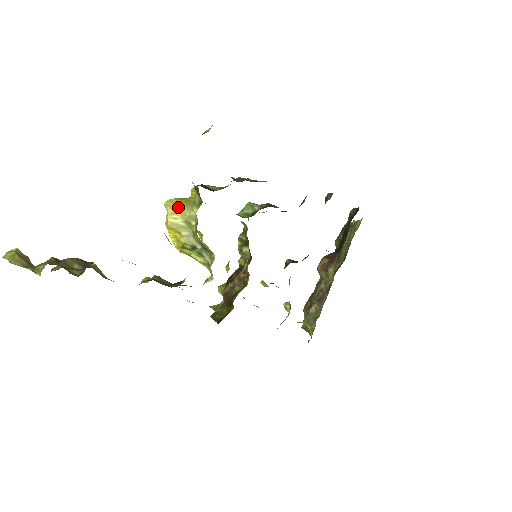
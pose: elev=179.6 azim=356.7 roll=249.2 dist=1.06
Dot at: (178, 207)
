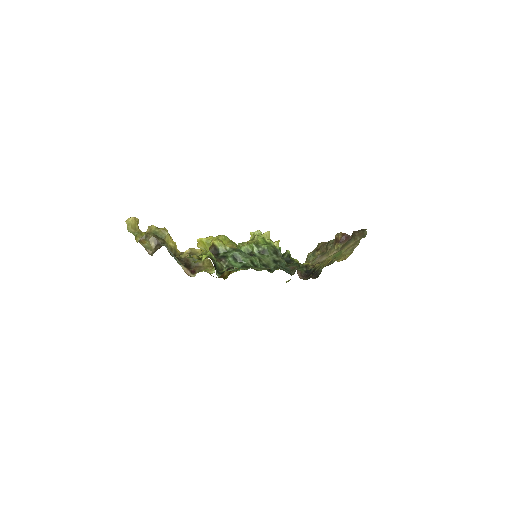
Dot at: (203, 244)
